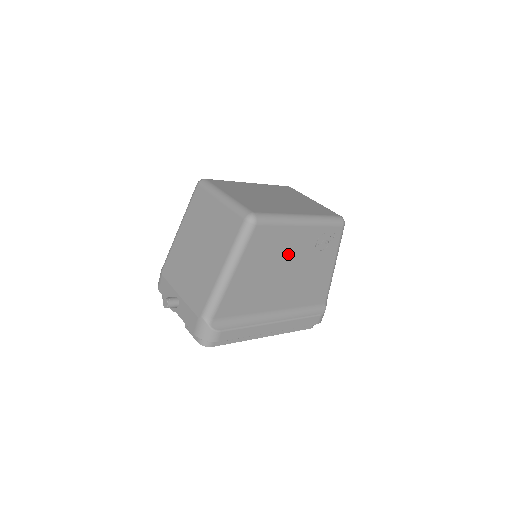
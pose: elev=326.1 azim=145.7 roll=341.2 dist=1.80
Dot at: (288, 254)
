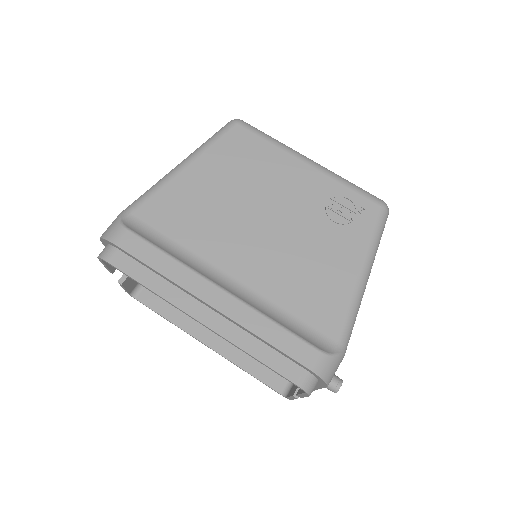
Dot at: (275, 192)
